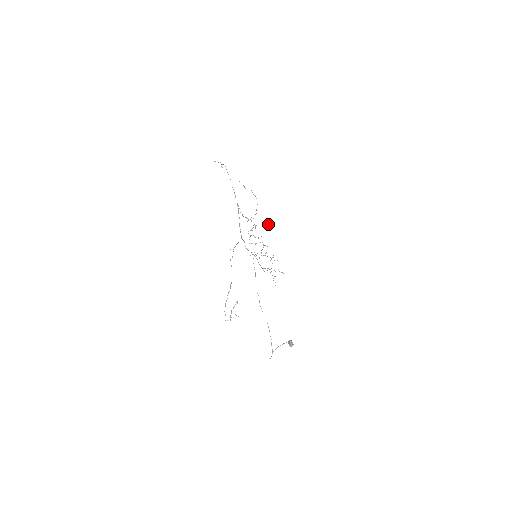
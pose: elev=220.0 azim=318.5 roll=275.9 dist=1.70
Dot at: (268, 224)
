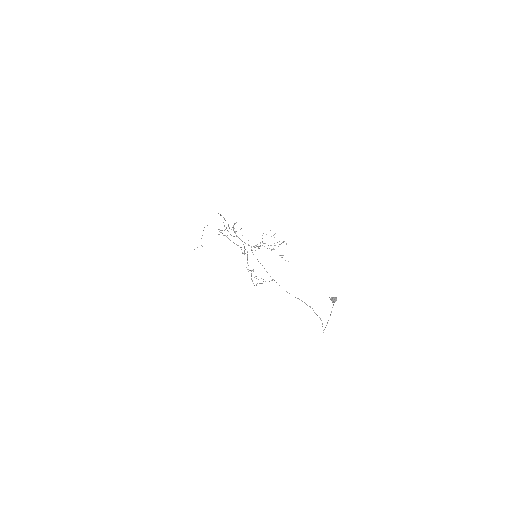
Dot at: (259, 246)
